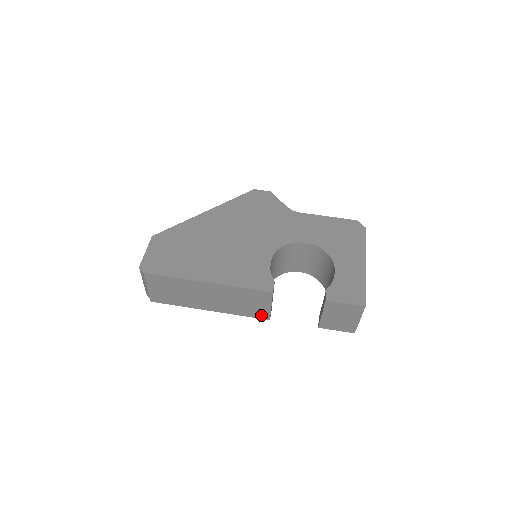
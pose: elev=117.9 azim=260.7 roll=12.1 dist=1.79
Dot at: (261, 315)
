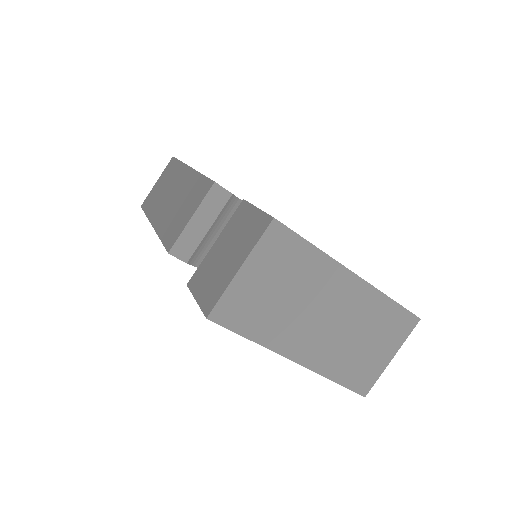
Dot at: (172, 239)
